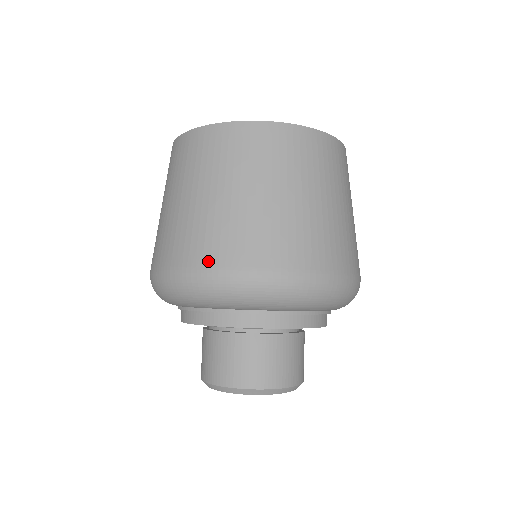
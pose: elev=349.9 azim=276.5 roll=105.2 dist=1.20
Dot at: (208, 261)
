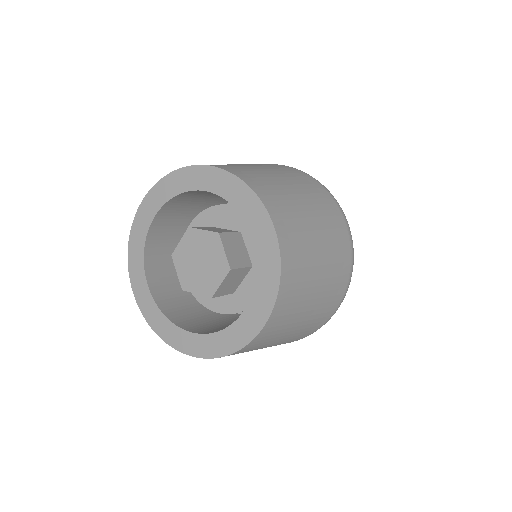
Dot at: occluded
